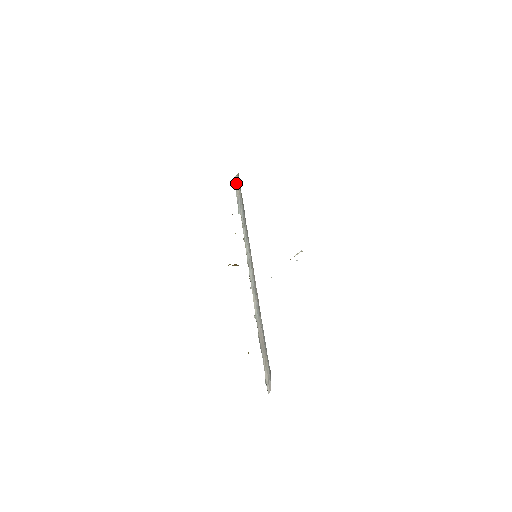
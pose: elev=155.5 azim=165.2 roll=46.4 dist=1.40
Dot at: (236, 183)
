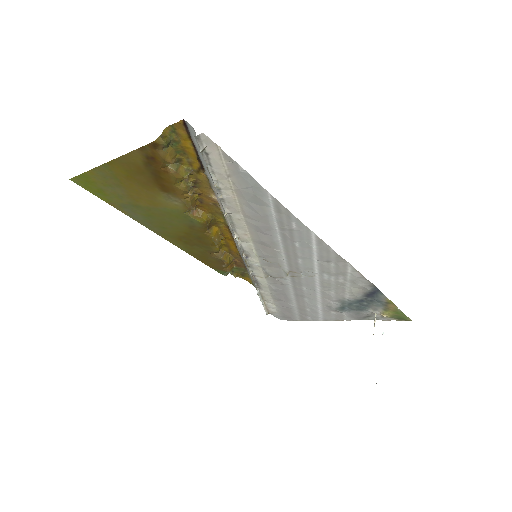
Dot at: occluded
